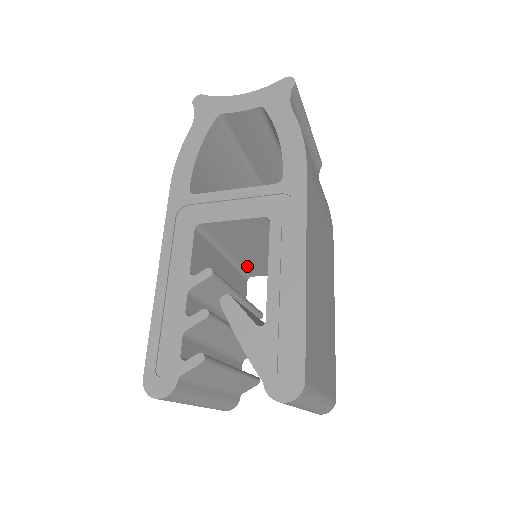
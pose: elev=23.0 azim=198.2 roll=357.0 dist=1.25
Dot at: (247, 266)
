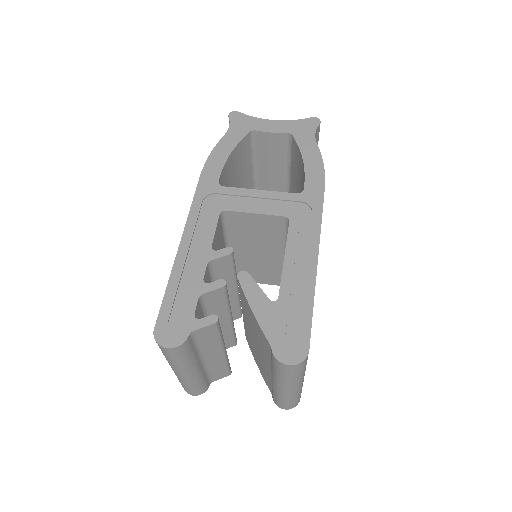
Dot at: (239, 267)
